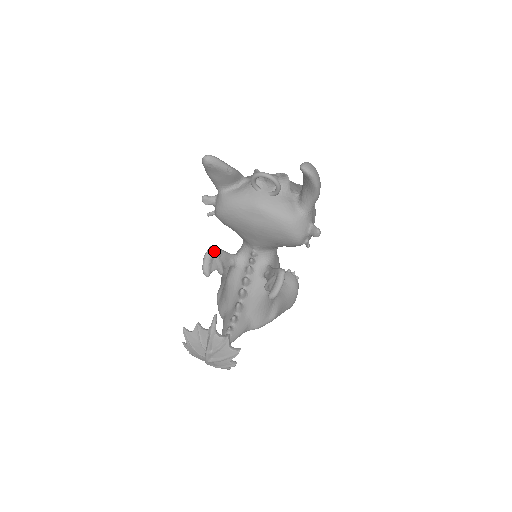
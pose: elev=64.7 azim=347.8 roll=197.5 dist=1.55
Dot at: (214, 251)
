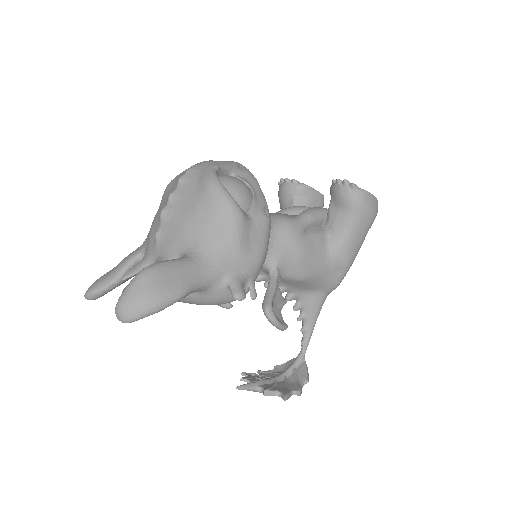
Dot at: occluded
